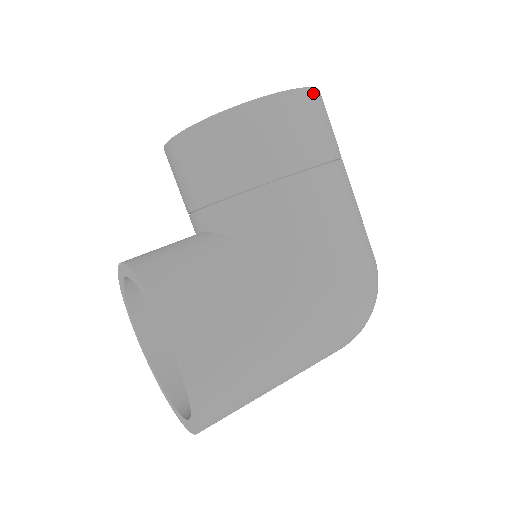
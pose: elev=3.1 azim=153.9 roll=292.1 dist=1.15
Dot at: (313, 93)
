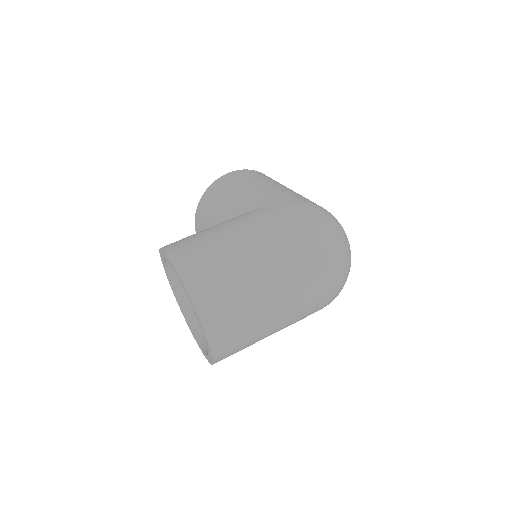
Dot at: (253, 171)
